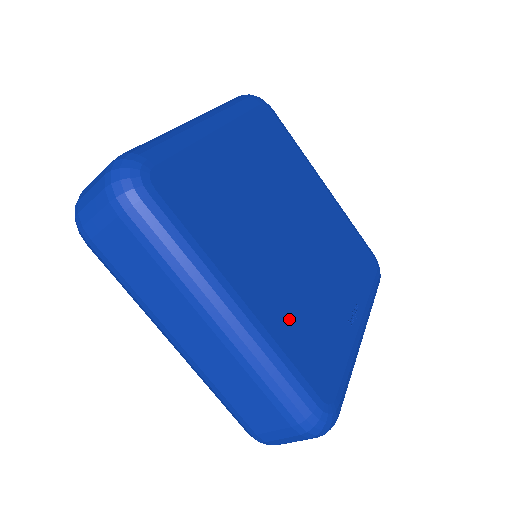
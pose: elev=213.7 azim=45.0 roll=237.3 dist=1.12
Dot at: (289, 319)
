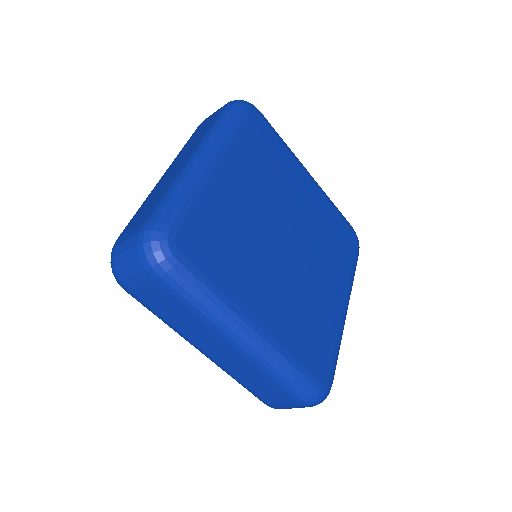
Dot at: (292, 325)
